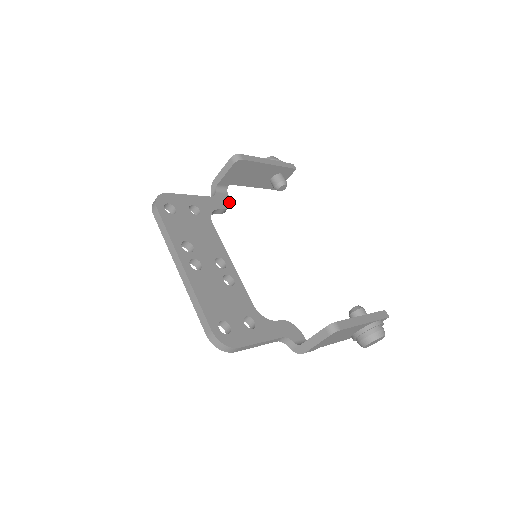
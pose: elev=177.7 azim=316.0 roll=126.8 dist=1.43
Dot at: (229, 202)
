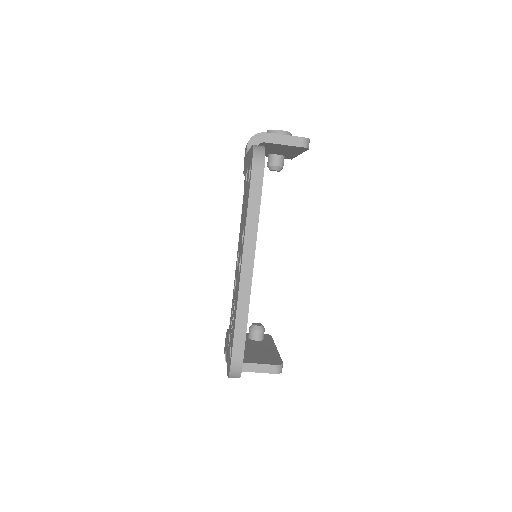
Dot at: occluded
